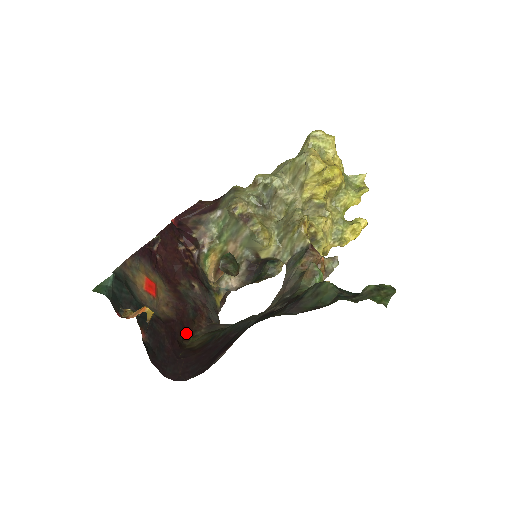
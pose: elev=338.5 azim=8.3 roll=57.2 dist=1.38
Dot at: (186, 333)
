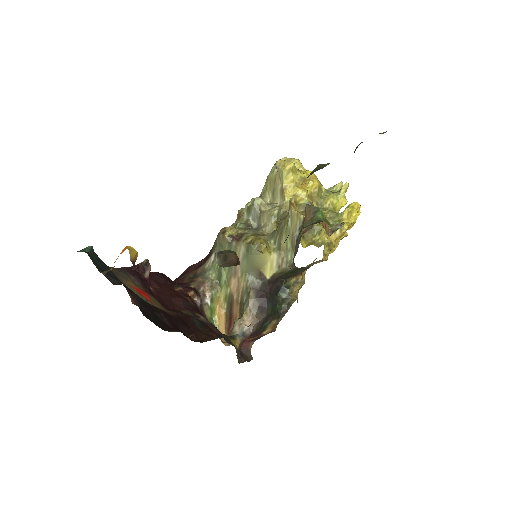
Dot at: (194, 338)
